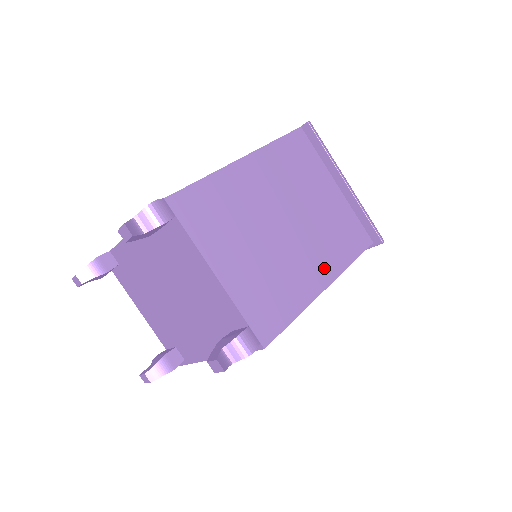
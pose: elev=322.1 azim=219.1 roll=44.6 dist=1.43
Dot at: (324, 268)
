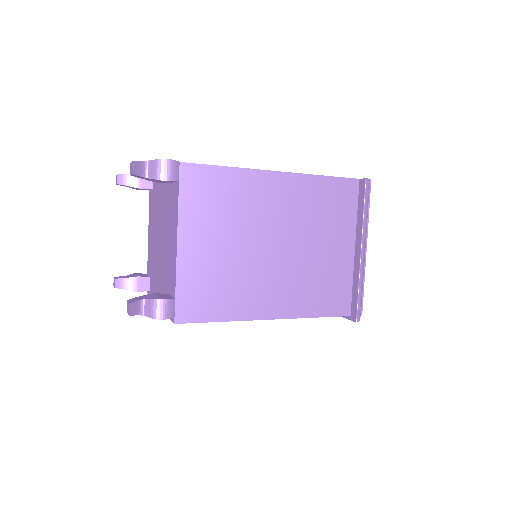
Dot at: (281, 303)
